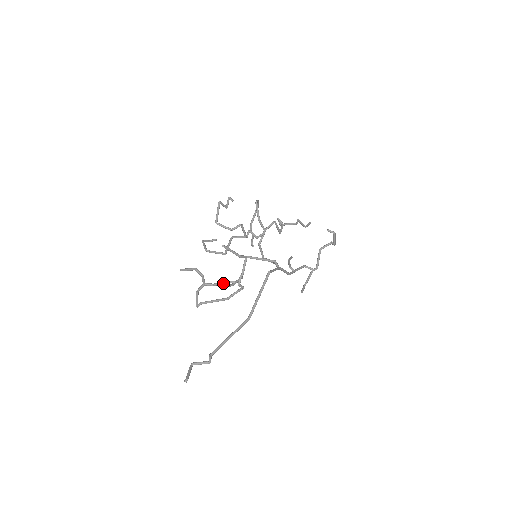
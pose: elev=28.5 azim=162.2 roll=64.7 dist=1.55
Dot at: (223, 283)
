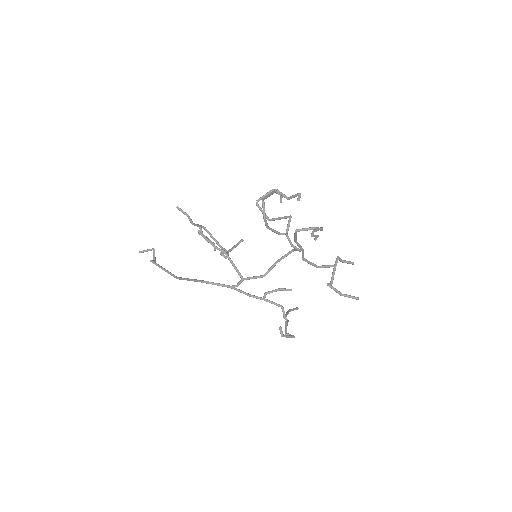
Dot at: occluded
